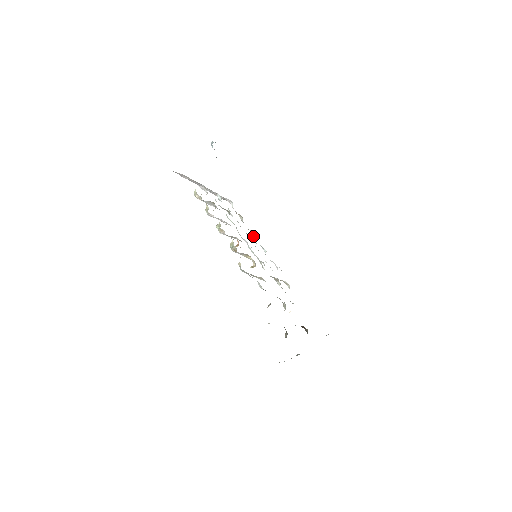
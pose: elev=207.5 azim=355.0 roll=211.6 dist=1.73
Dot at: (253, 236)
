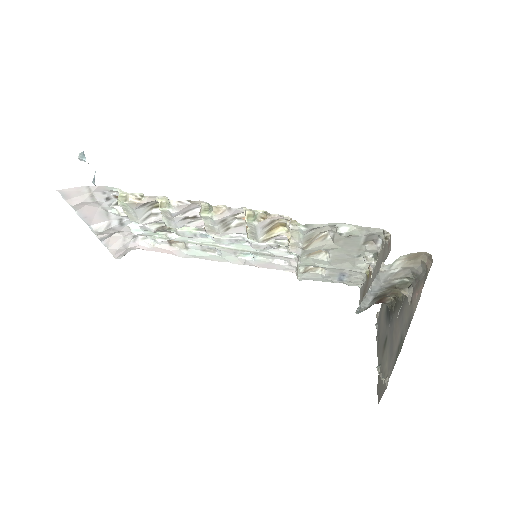
Dot at: (216, 254)
